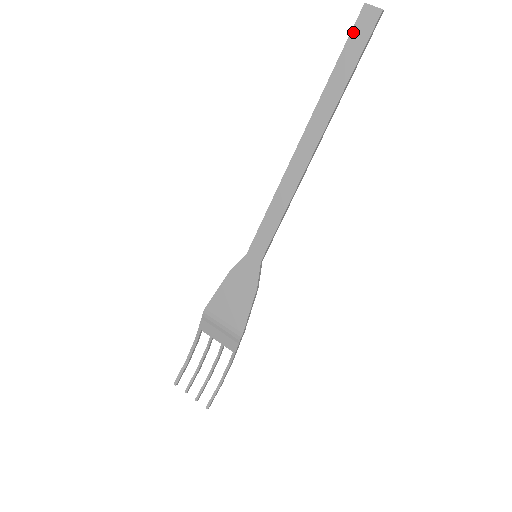
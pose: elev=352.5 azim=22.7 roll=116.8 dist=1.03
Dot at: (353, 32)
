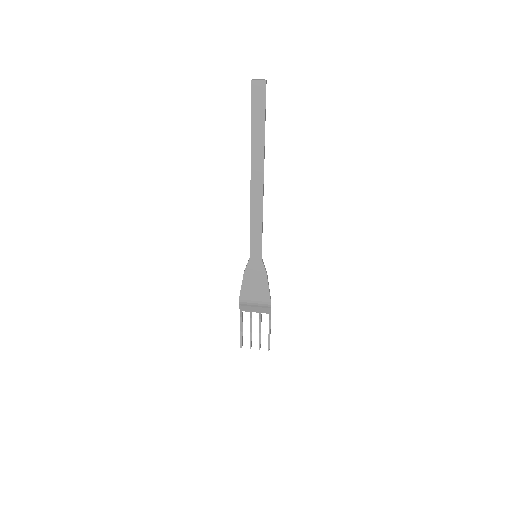
Dot at: (253, 101)
